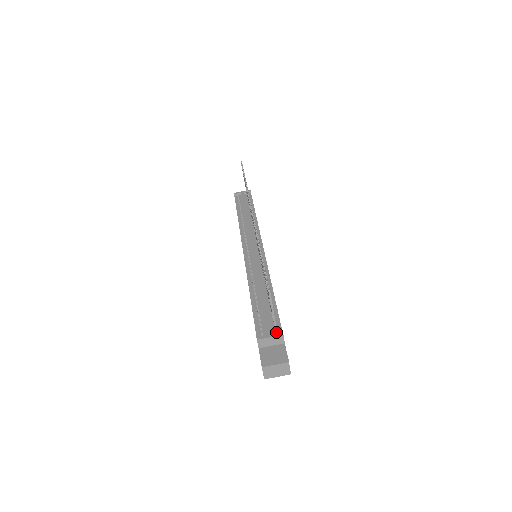
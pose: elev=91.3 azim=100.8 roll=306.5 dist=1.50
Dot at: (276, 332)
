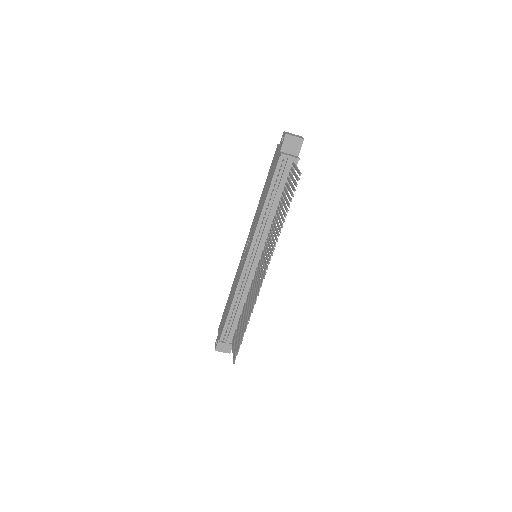
Dot at: (232, 342)
